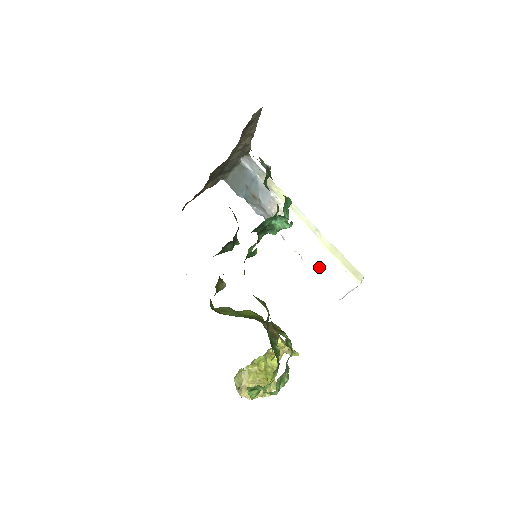
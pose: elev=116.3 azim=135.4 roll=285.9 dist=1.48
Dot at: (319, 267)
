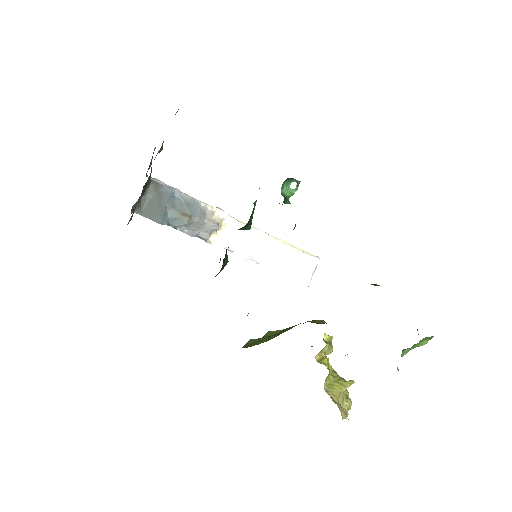
Dot at: (279, 262)
